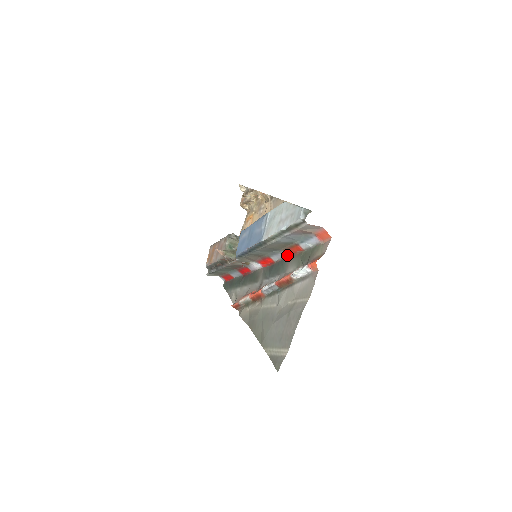
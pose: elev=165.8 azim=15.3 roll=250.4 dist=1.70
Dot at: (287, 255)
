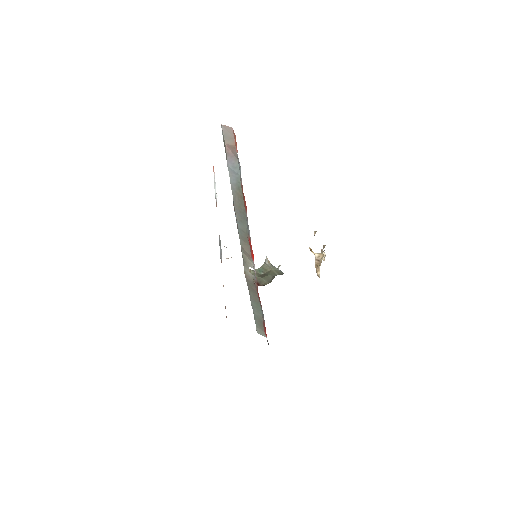
Dot at: occluded
